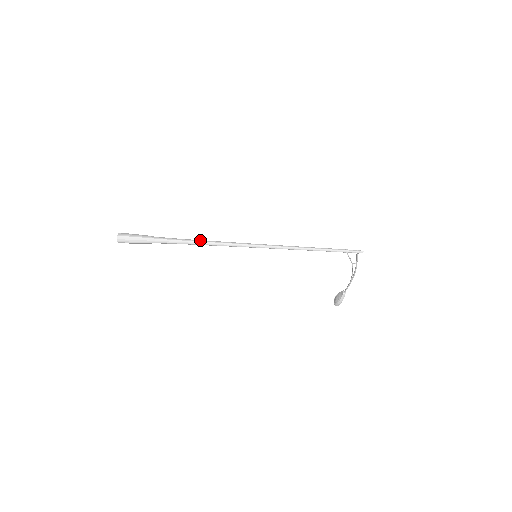
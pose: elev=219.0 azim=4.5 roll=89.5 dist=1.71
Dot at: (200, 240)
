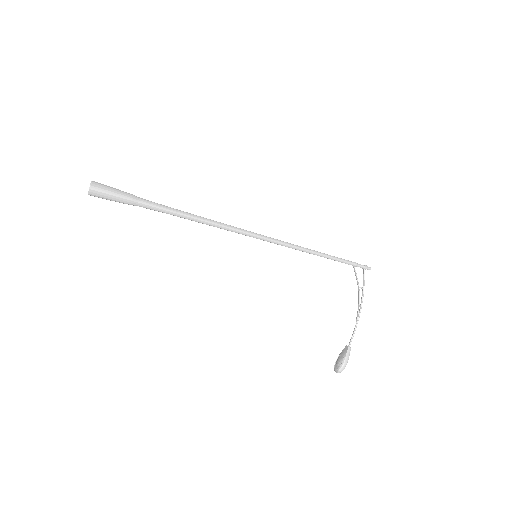
Dot at: (195, 215)
